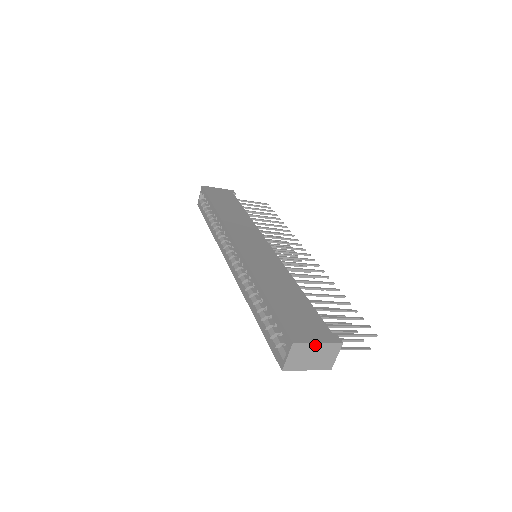
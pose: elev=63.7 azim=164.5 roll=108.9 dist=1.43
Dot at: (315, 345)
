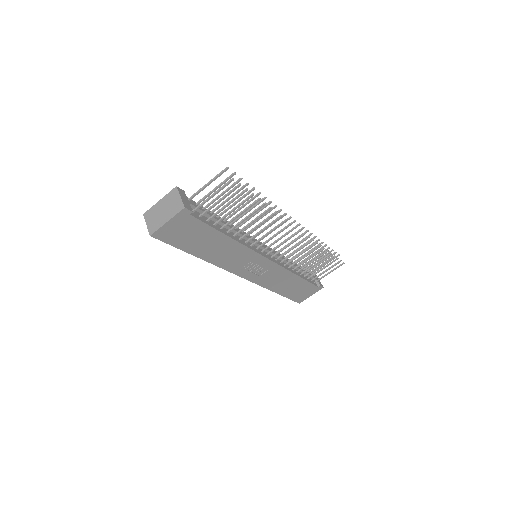
Dot at: (158, 204)
